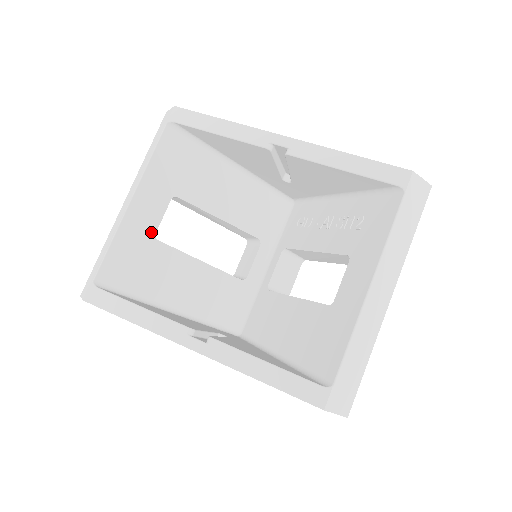
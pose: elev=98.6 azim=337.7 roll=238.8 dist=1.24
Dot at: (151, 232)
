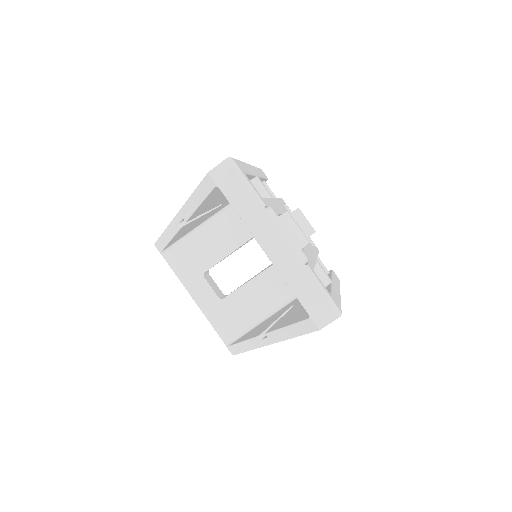
Dot at: (216, 300)
